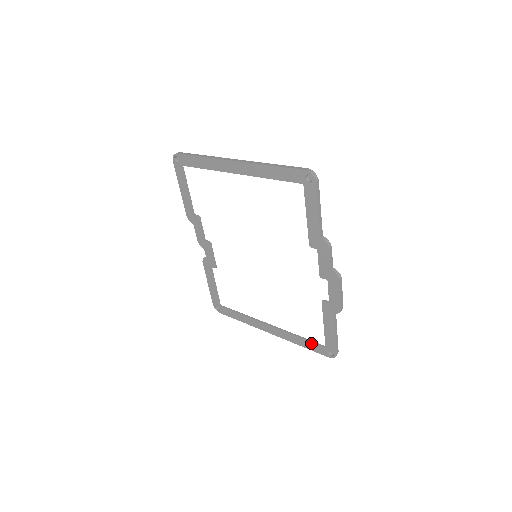
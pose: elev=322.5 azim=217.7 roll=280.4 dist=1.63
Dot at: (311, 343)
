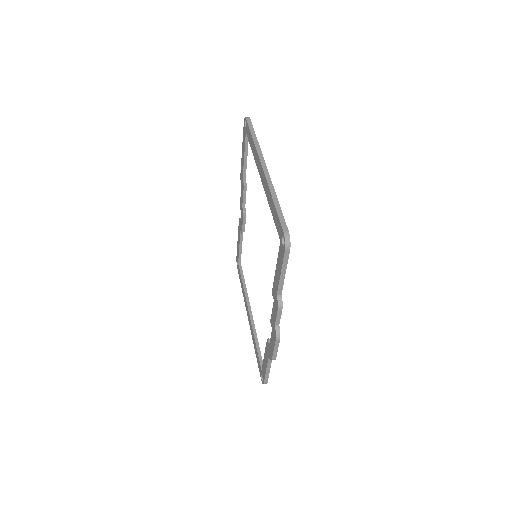
Dot at: (258, 356)
